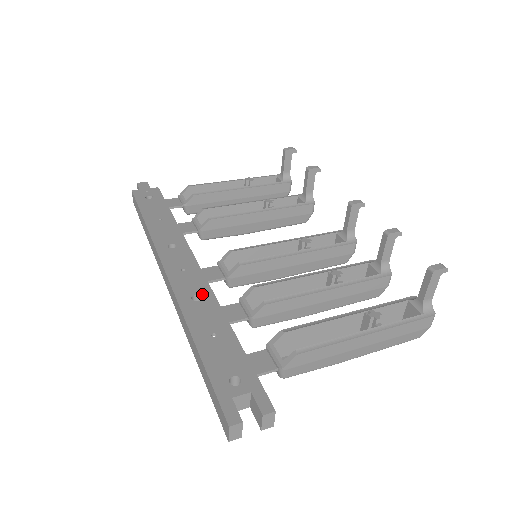
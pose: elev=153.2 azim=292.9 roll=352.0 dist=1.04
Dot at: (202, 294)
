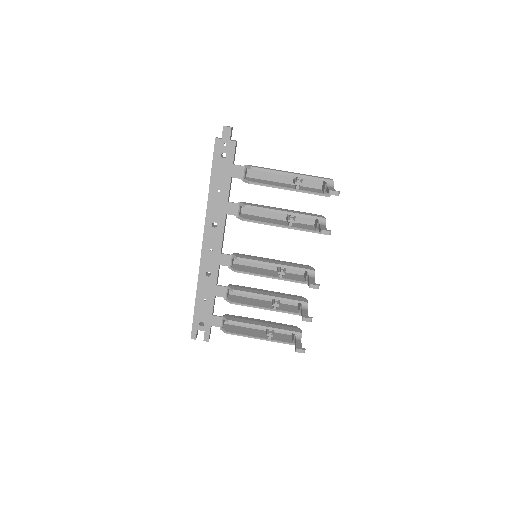
Dot at: (212, 273)
